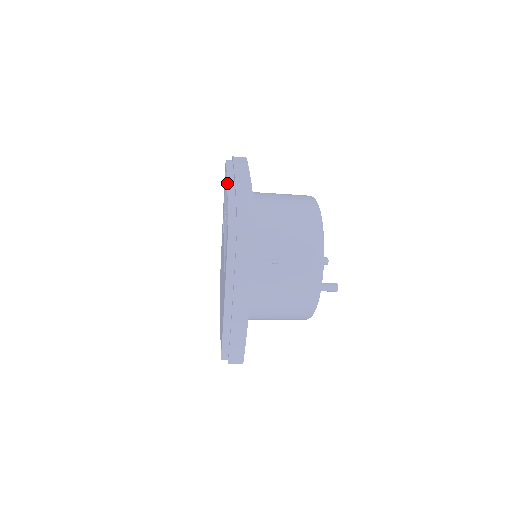
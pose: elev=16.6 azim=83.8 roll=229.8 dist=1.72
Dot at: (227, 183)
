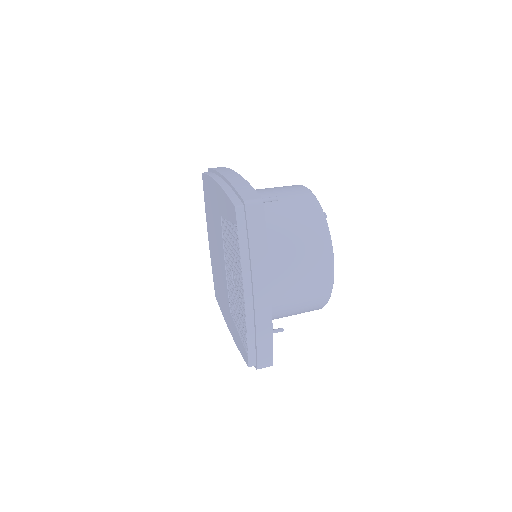
Dot at: (244, 300)
